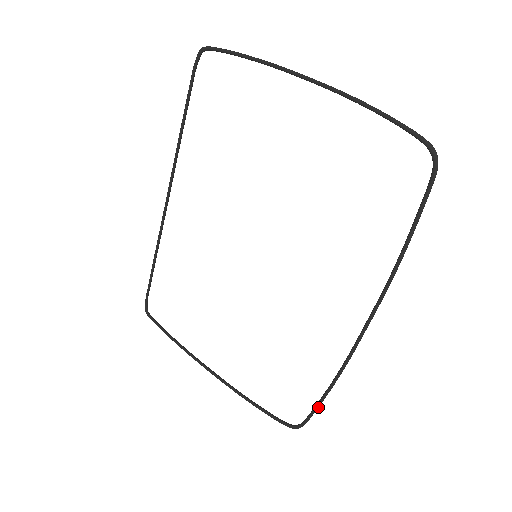
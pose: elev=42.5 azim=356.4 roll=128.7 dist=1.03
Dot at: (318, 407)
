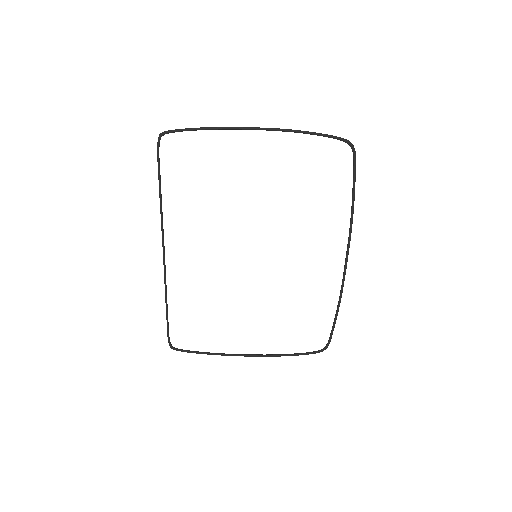
Dot at: (334, 326)
